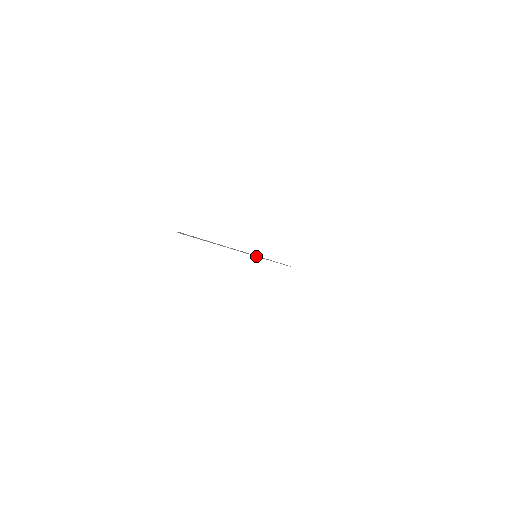
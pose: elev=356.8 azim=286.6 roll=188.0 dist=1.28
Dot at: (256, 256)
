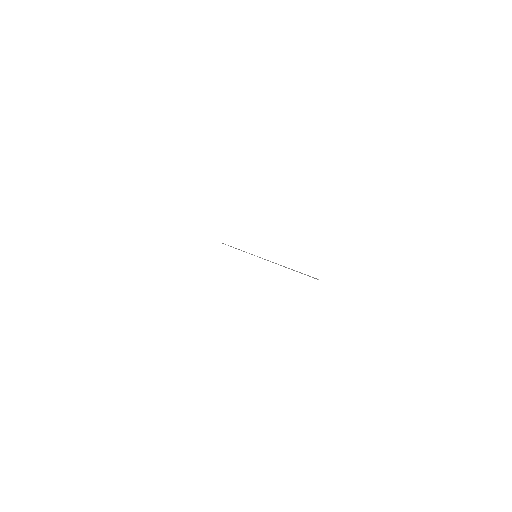
Dot at: occluded
